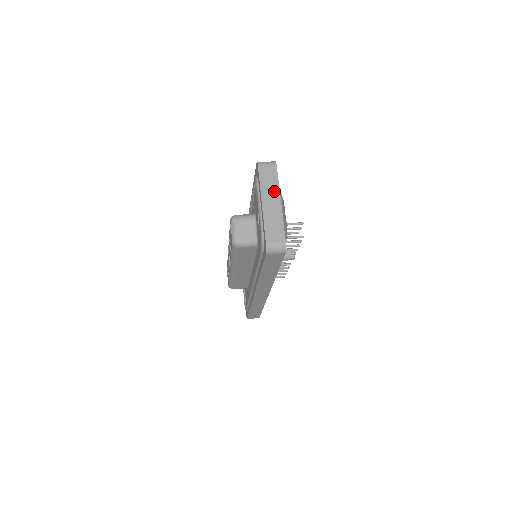
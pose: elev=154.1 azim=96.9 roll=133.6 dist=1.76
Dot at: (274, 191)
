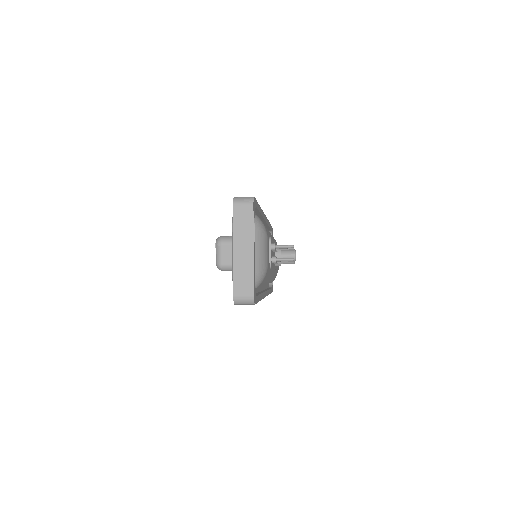
Dot at: (247, 236)
